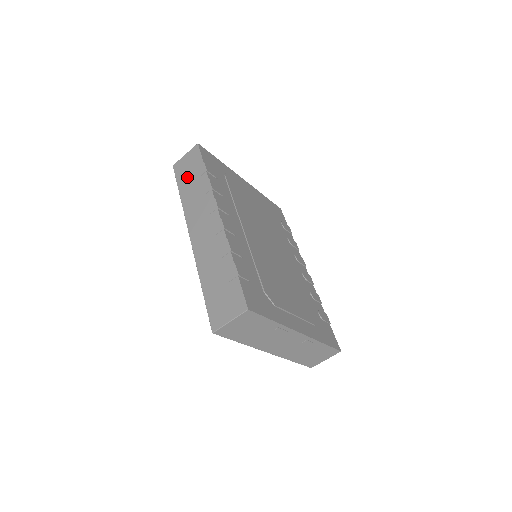
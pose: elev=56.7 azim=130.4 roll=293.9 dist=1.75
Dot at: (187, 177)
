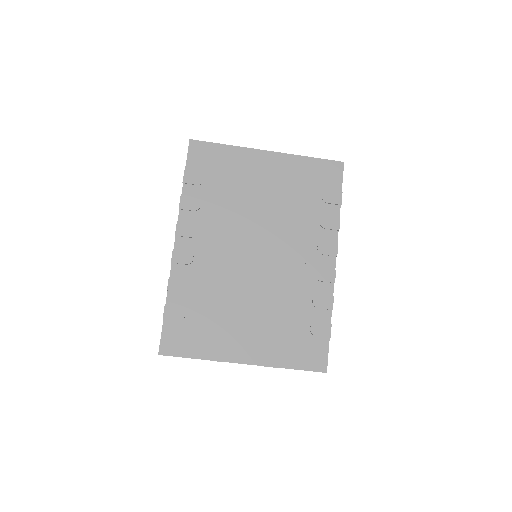
Dot at: occluded
